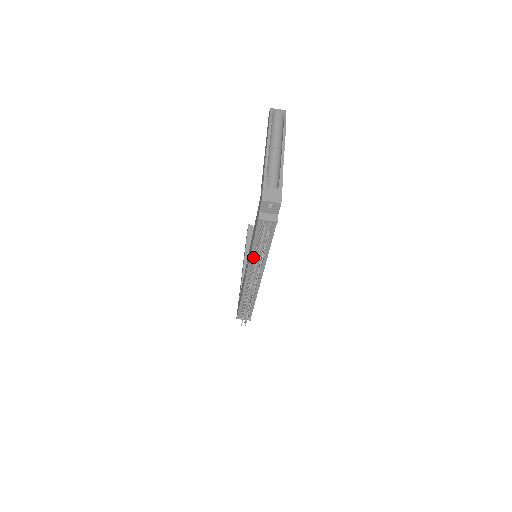
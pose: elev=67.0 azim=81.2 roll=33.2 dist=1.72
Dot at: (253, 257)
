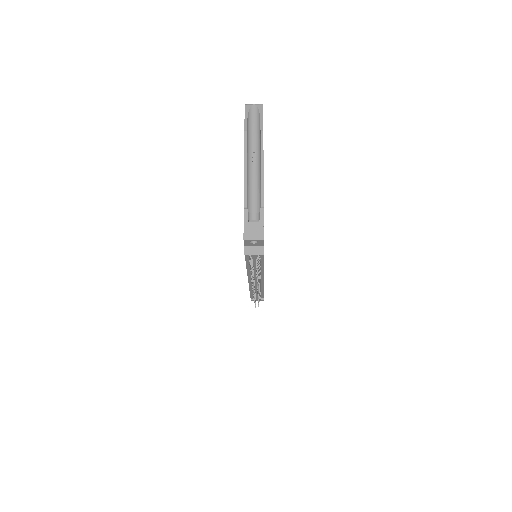
Dot at: (250, 271)
